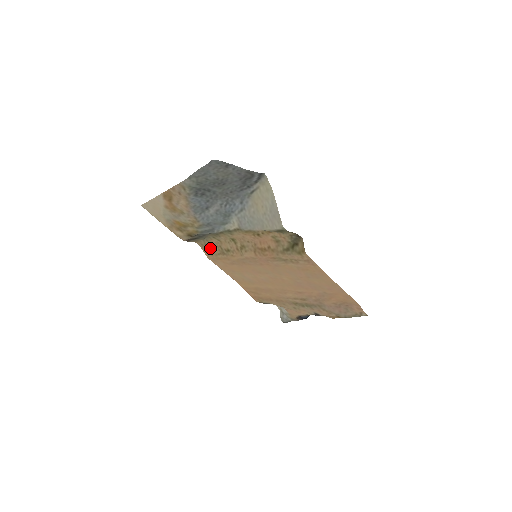
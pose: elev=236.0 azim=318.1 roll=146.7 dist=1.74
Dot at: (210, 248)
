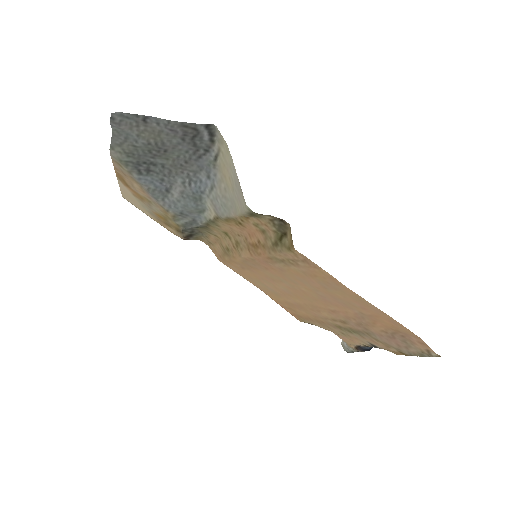
Dot at: (215, 247)
